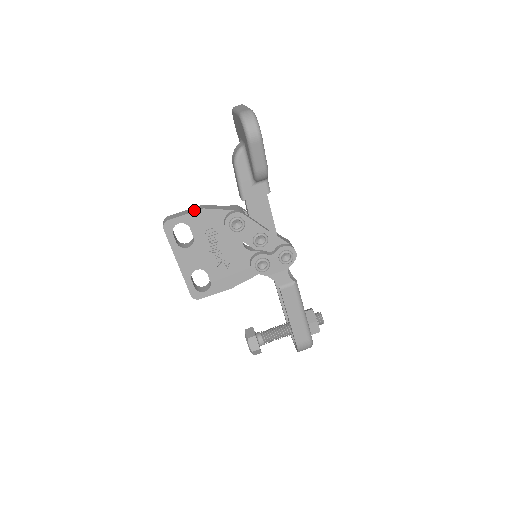
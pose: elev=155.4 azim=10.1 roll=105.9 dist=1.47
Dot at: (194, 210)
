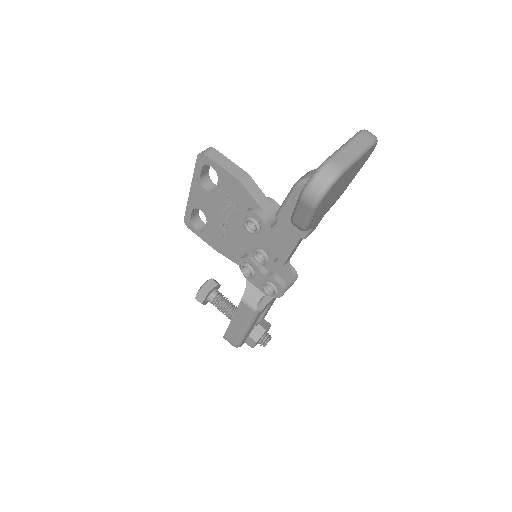
Dot at: (233, 172)
